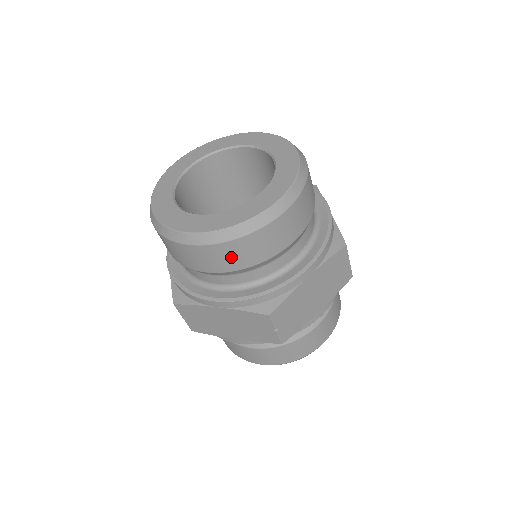
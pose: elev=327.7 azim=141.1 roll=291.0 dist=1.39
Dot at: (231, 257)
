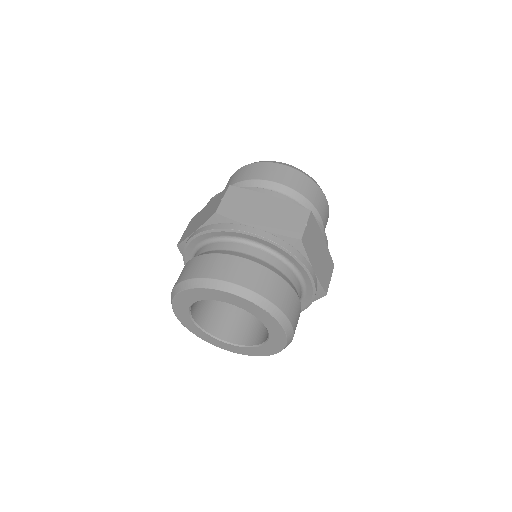
Dot at: (300, 183)
